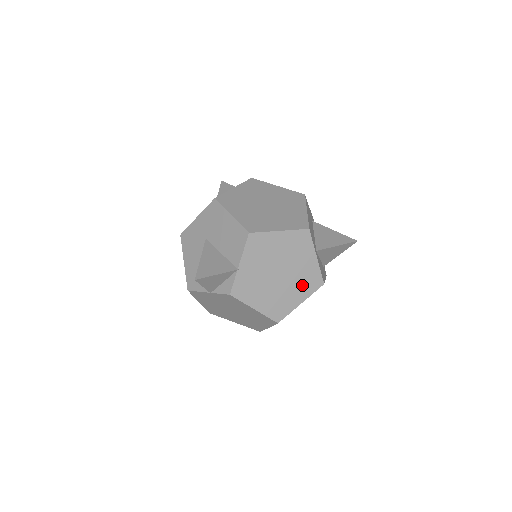
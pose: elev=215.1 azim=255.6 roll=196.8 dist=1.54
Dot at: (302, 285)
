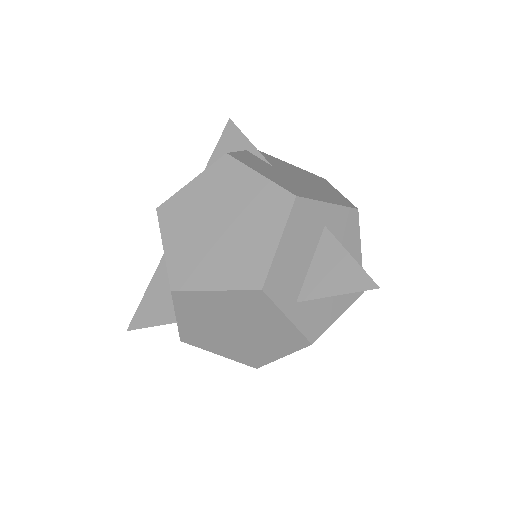
Dot at: (276, 342)
